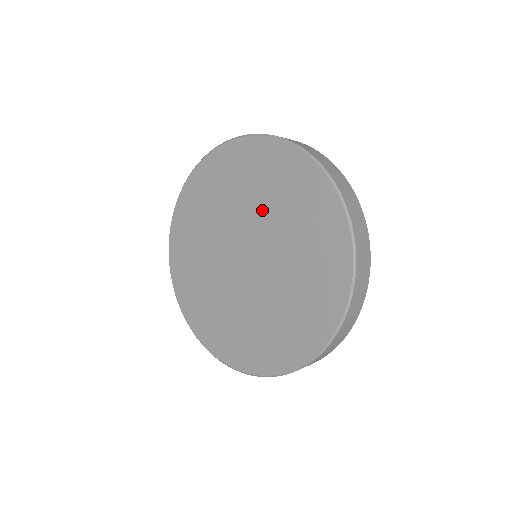
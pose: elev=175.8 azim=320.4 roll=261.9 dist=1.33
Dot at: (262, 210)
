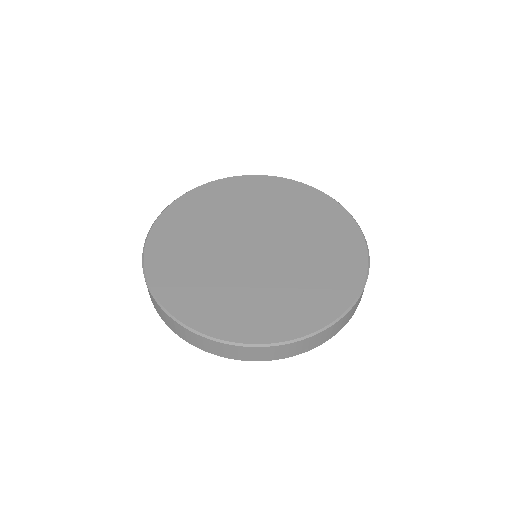
Dot at: (301, 236)
